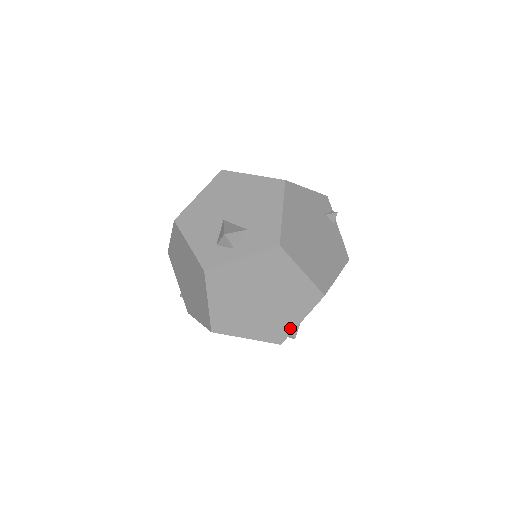
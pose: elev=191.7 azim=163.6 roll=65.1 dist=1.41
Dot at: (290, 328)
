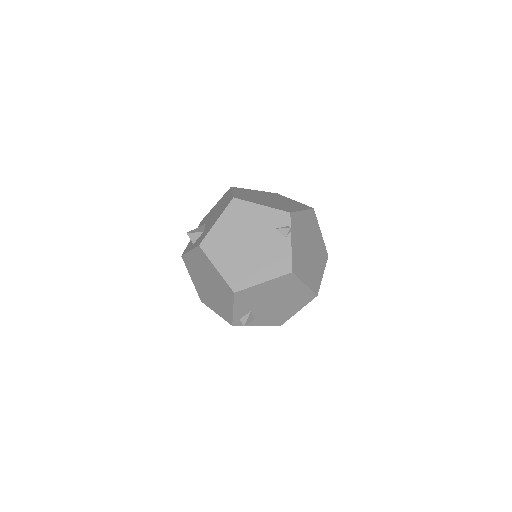
Dot at: (231, 314)
